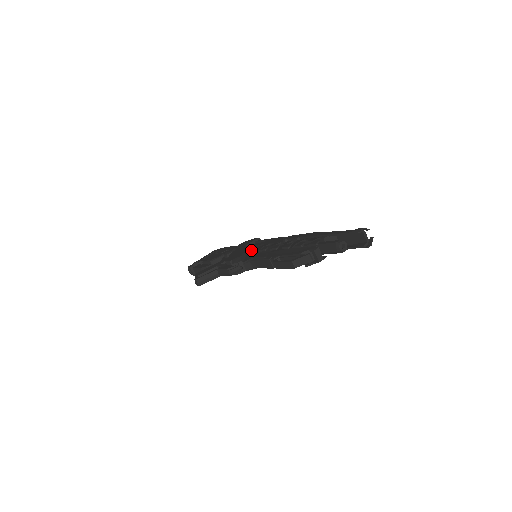
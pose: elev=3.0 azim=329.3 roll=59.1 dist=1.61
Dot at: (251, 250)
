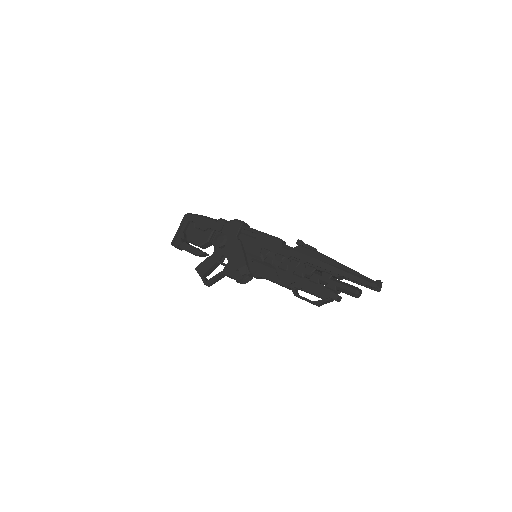
Dot at: (249, 251)
